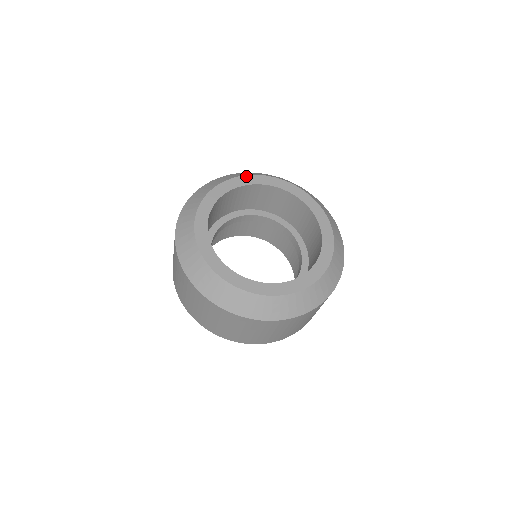
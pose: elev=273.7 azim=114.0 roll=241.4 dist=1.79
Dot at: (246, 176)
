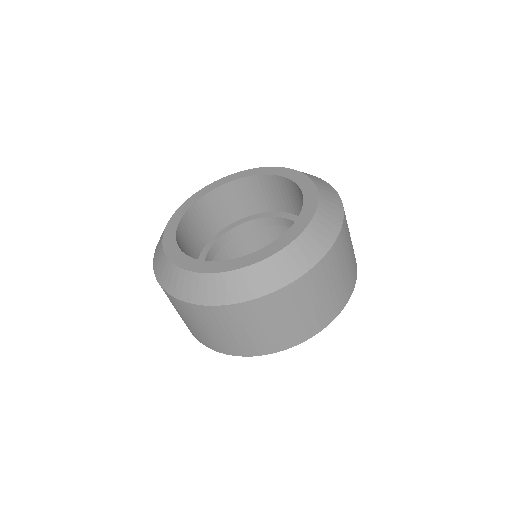
Dot at: (267, 167)
